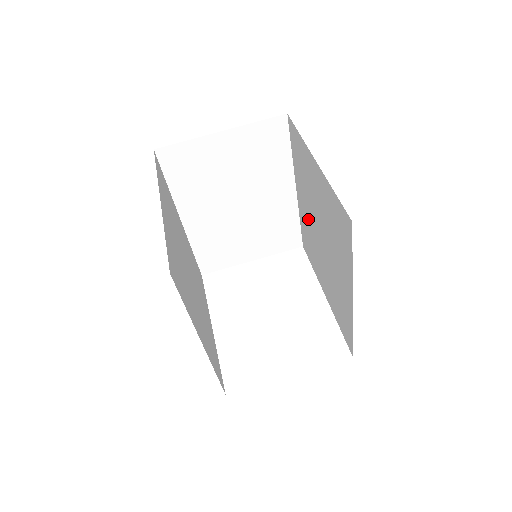
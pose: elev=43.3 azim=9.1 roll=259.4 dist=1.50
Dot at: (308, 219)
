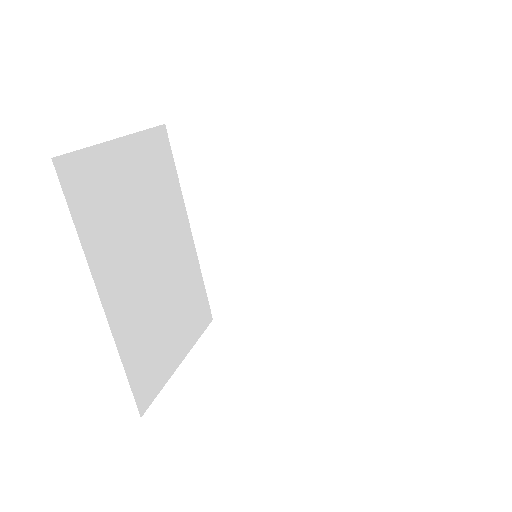
Dot at: (236, 238)
